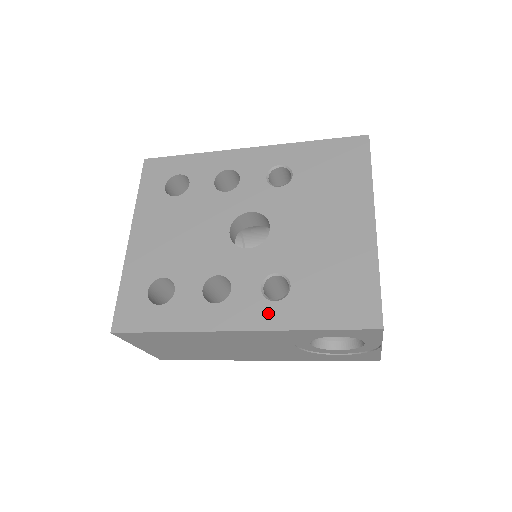
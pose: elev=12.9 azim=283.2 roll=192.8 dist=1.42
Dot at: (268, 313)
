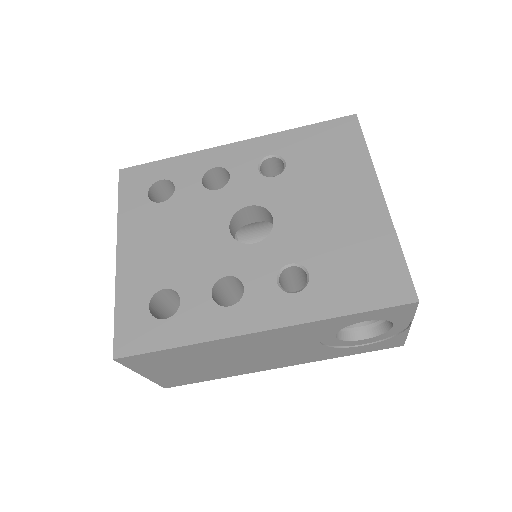
Dot at: (291, 307)
